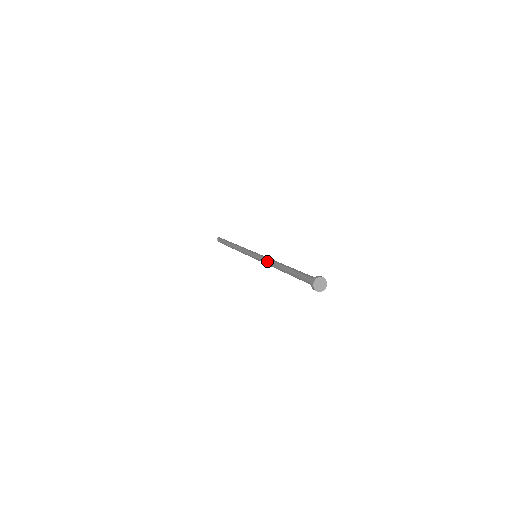
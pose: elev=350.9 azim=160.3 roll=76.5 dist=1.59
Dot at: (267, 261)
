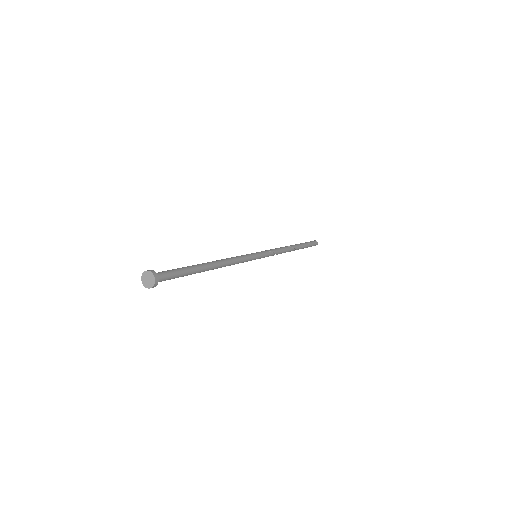
Dot at: occluded
